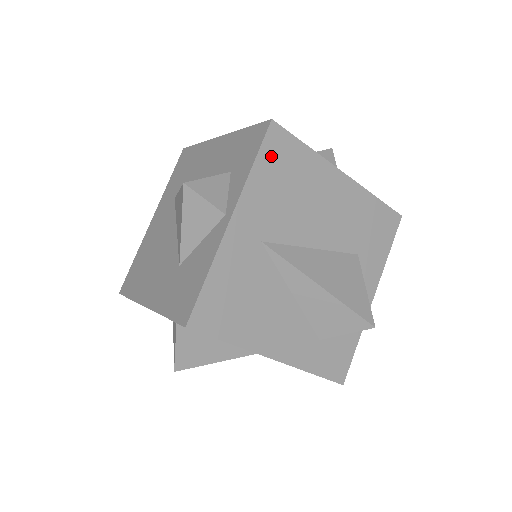
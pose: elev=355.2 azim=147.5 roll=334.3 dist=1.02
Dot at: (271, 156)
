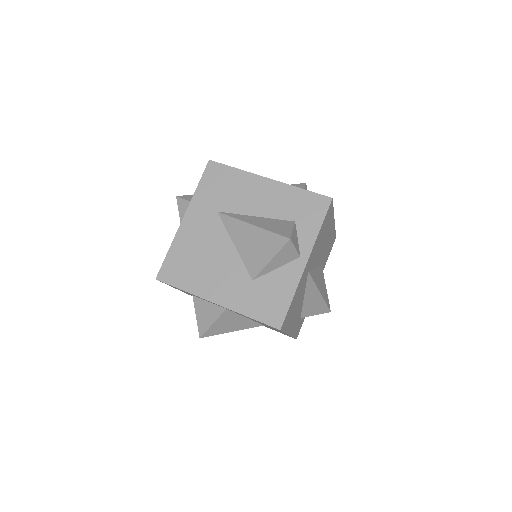
Dot at: (325, 220)
